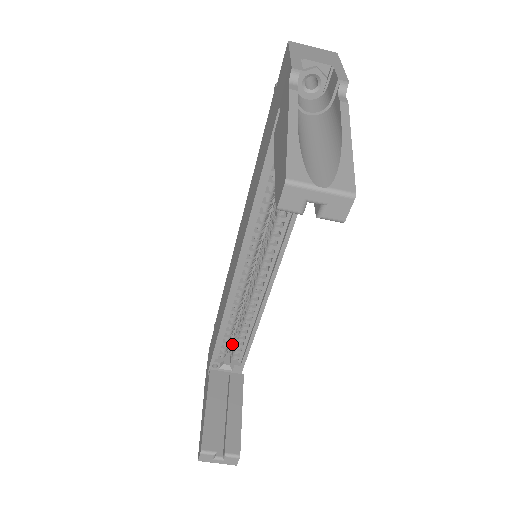
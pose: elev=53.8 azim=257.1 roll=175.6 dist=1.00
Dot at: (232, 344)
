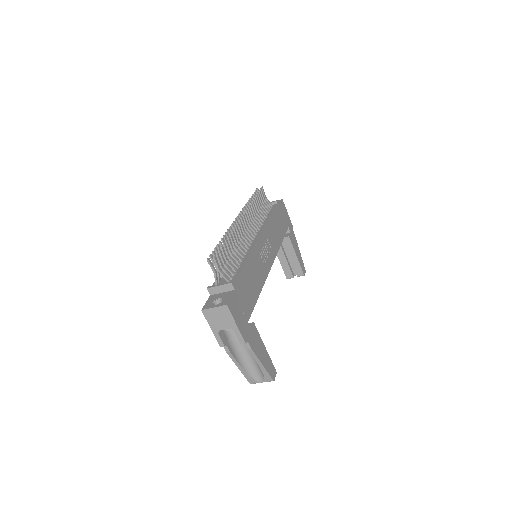
Dot at: occluded
